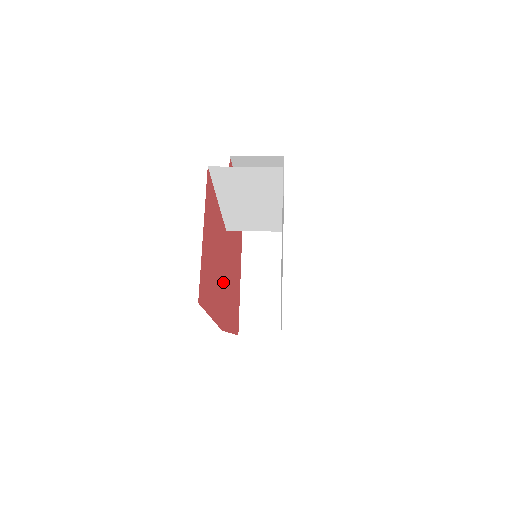
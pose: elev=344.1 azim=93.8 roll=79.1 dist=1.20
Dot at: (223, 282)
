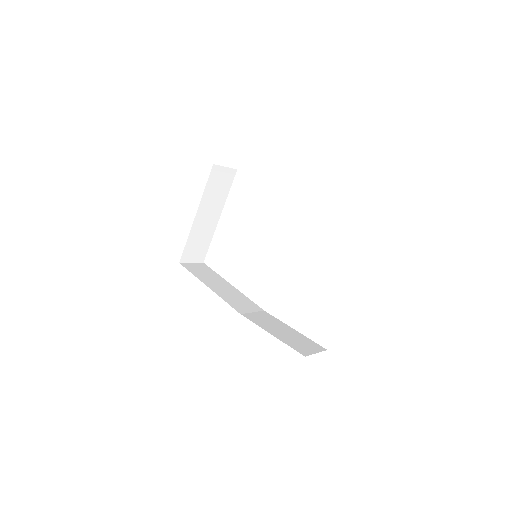
Dot at: occluded
